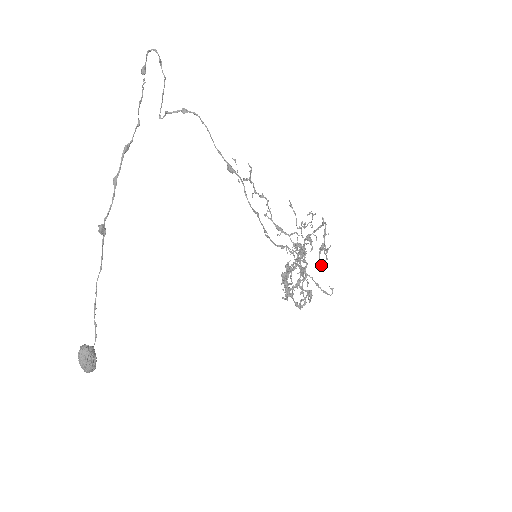
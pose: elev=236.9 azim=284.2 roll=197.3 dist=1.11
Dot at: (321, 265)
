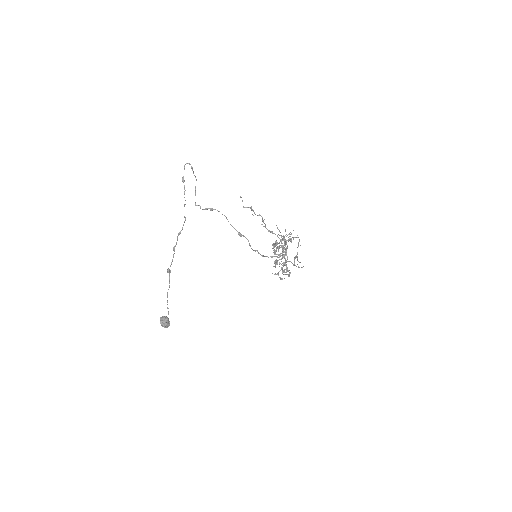
Dot at: occluded
